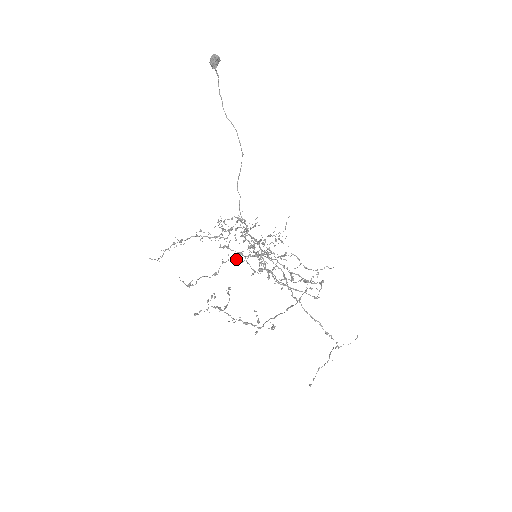
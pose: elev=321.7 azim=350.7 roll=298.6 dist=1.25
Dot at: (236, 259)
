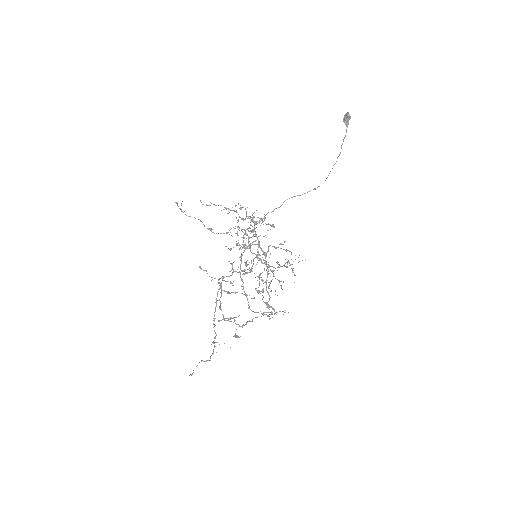
Dot at: occluded
